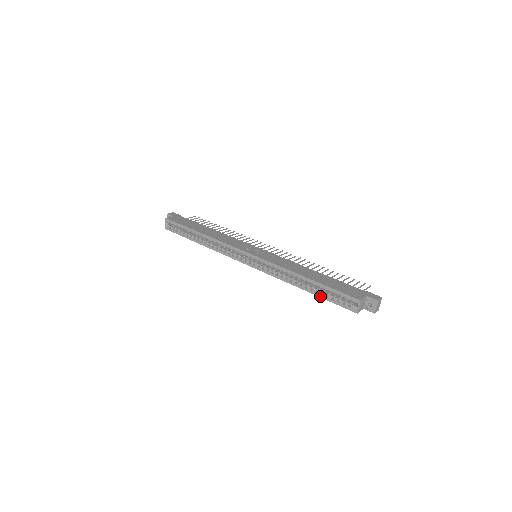
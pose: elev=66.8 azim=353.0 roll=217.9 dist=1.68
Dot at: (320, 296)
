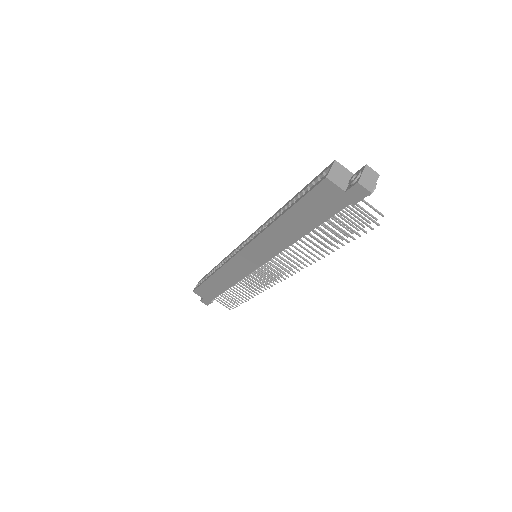
Dot at: (292, 205)
